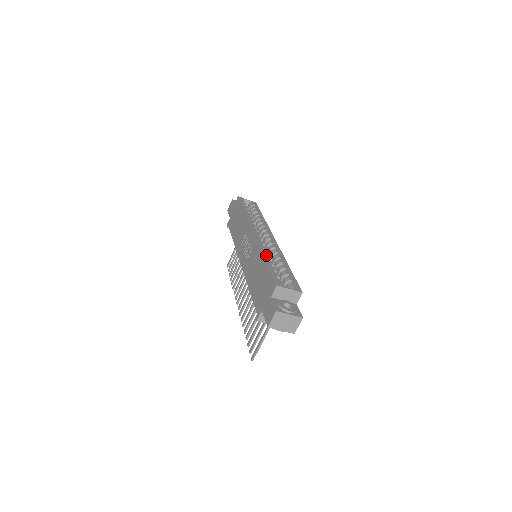
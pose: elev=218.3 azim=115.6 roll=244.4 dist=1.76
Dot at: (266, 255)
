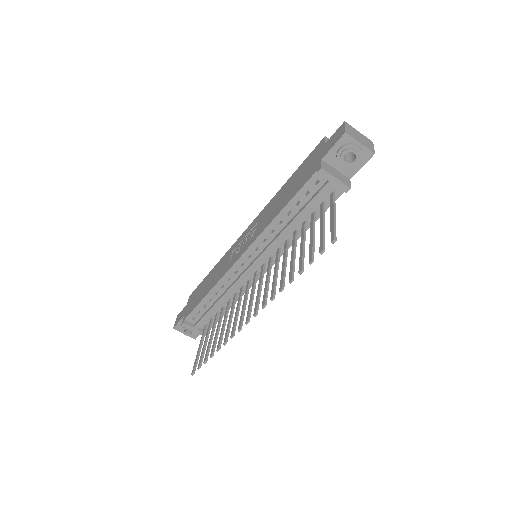
Dot at: occluded
